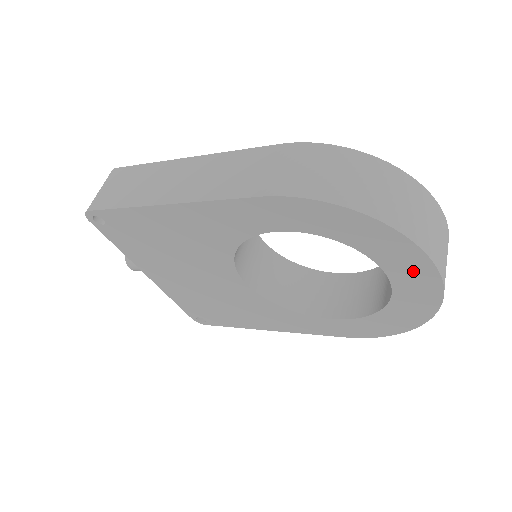
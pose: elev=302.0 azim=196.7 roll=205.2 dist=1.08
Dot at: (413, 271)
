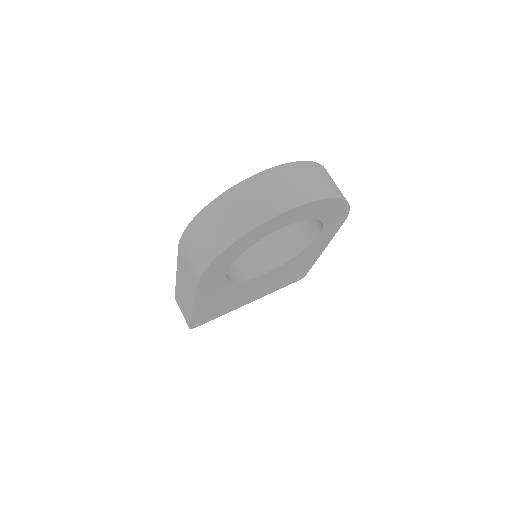
Dot at: (280, 221)
